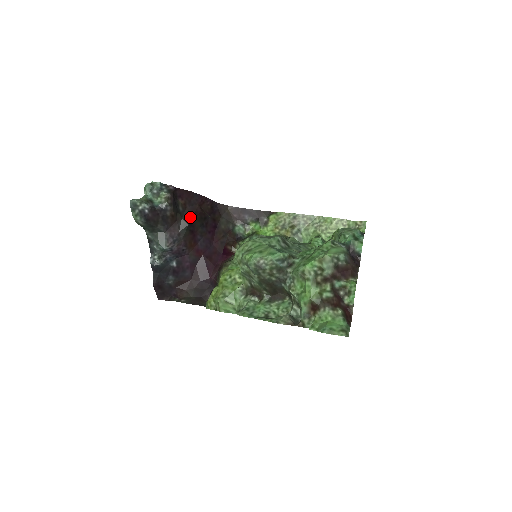
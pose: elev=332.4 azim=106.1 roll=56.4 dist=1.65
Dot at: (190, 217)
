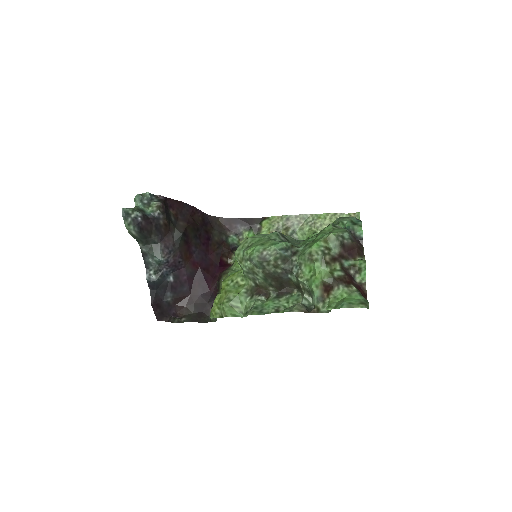
Dot at: (183, 227)
